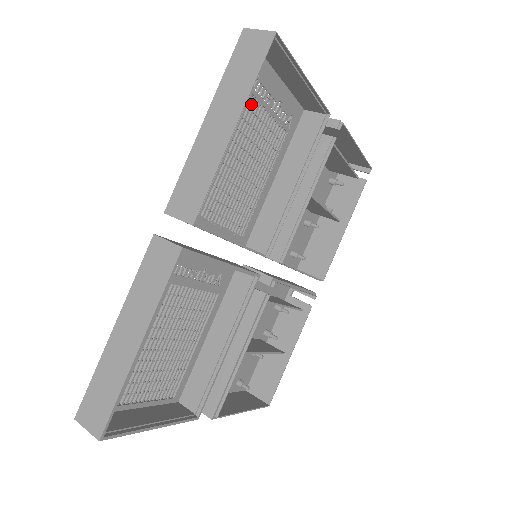
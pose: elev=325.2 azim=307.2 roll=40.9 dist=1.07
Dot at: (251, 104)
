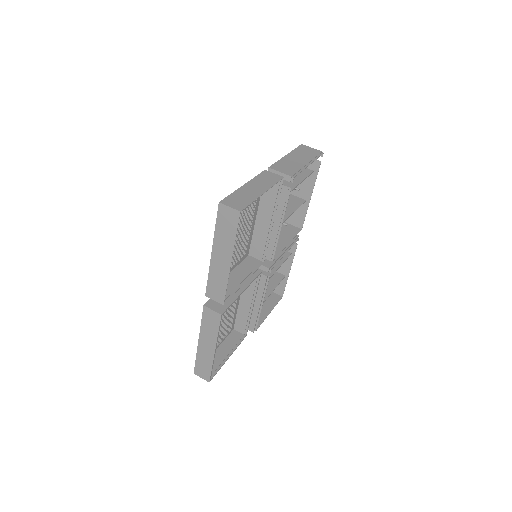
Dot at: occluded
